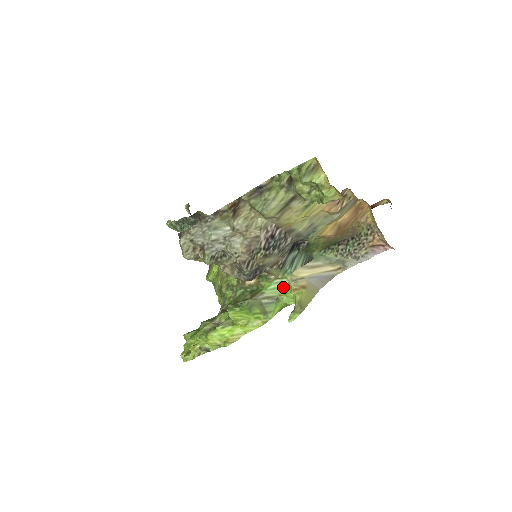
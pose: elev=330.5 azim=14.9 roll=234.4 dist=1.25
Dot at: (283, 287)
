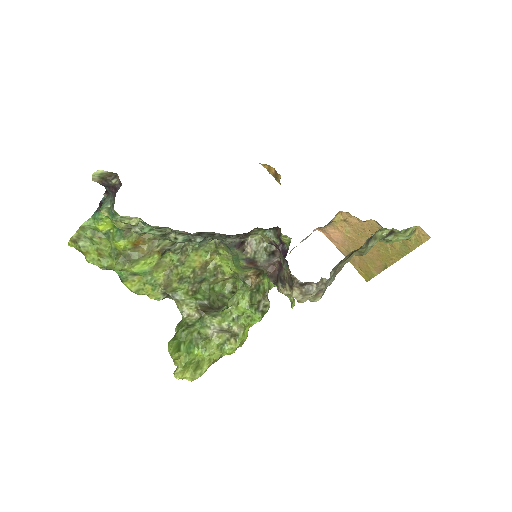
Dot at: occluded
